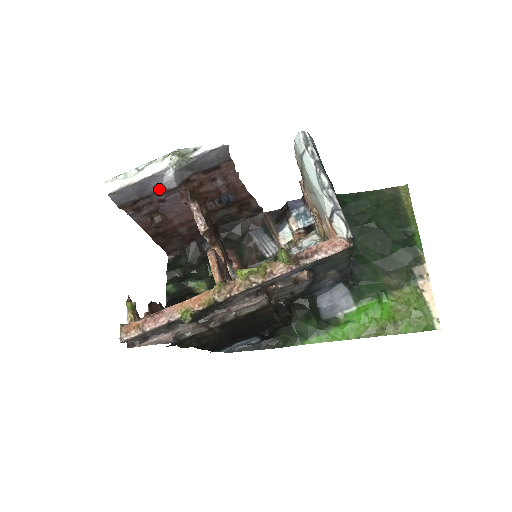
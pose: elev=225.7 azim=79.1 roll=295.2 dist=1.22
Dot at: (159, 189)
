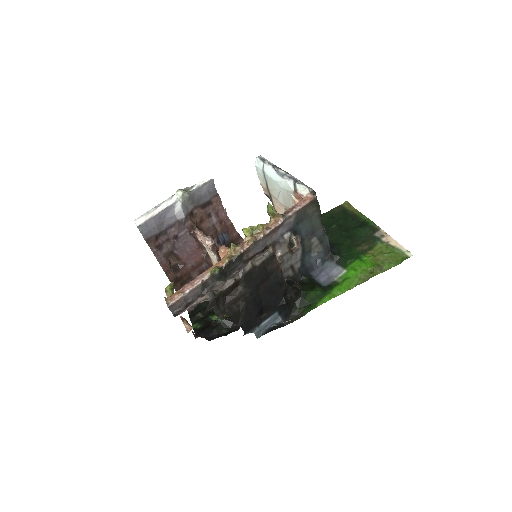
Dot at: (173, 221)
